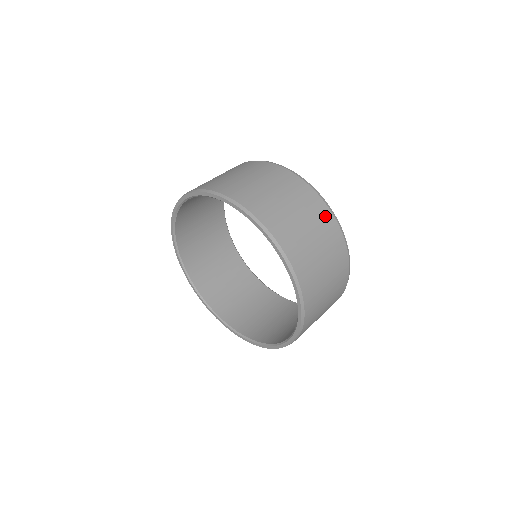
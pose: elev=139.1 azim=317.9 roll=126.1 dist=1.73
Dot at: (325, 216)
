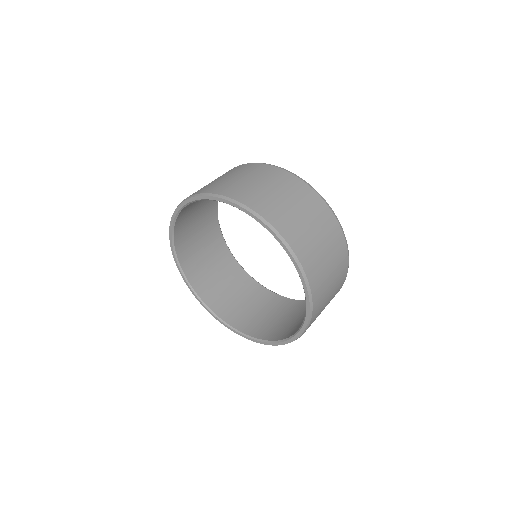
Dot at: (315, 201)
